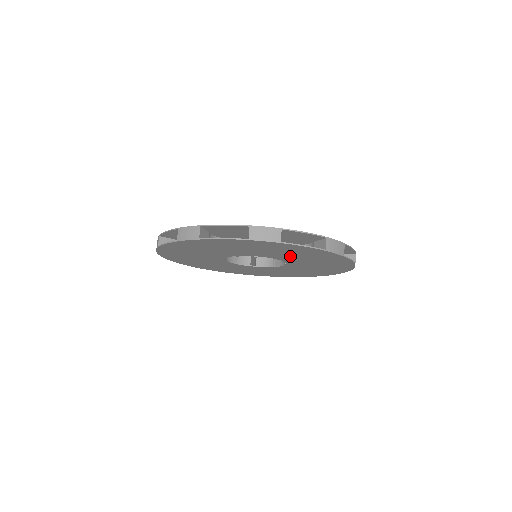
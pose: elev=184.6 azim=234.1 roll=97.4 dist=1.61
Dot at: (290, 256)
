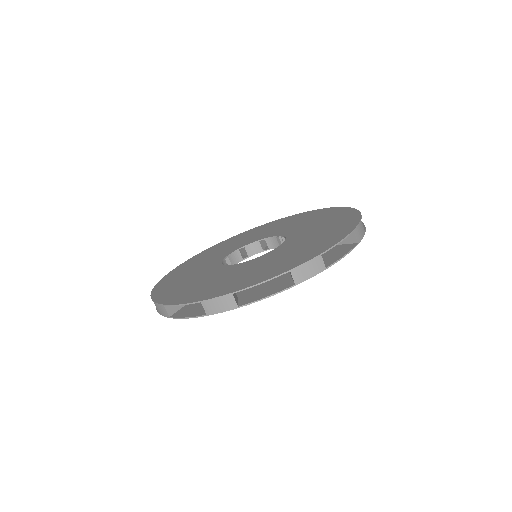
Dot at: occluded
